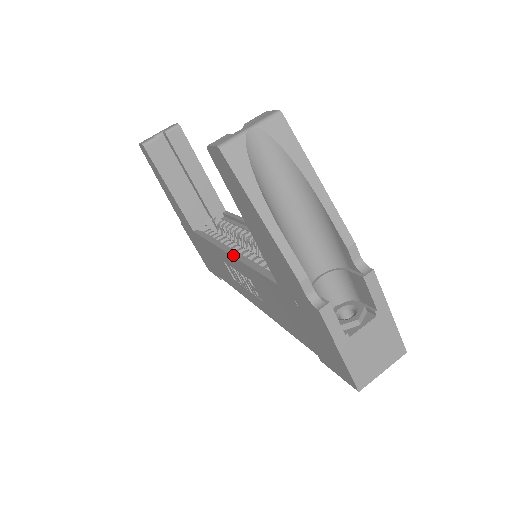
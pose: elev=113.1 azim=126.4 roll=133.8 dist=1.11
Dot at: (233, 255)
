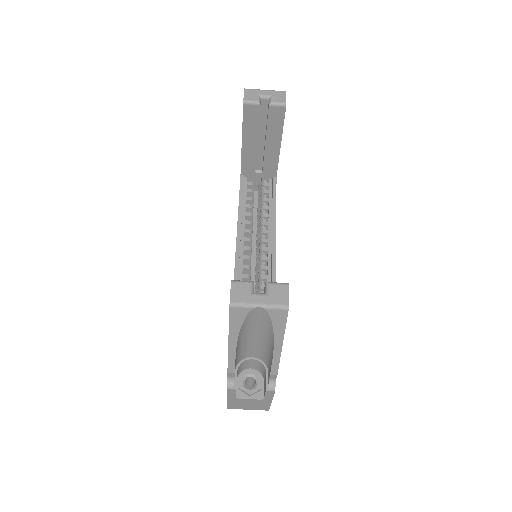
Dot at: (236, 257)
